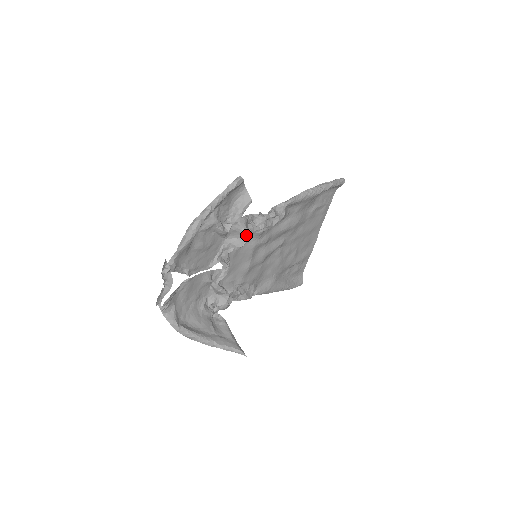
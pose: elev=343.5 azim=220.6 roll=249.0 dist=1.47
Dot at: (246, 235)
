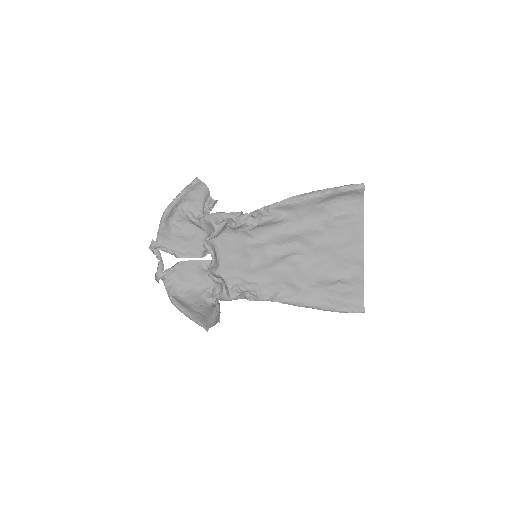
Dot at: (213, 226)
